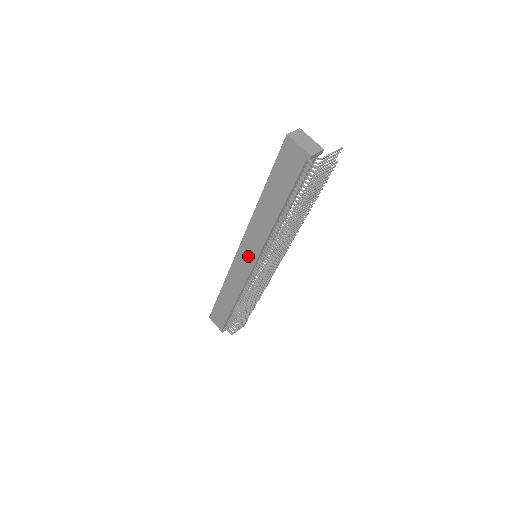
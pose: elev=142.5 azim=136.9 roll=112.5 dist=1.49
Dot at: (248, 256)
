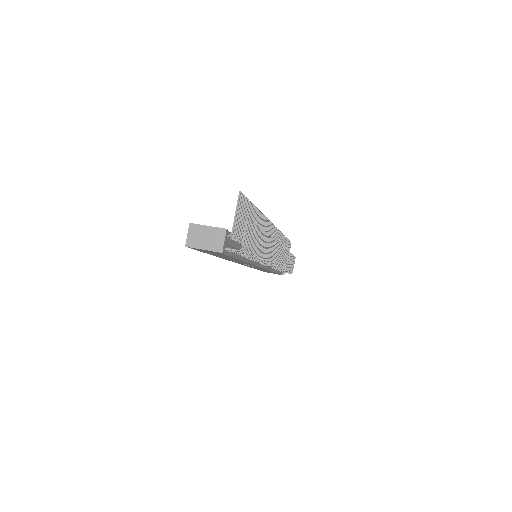
Dot at: (250, 265)
